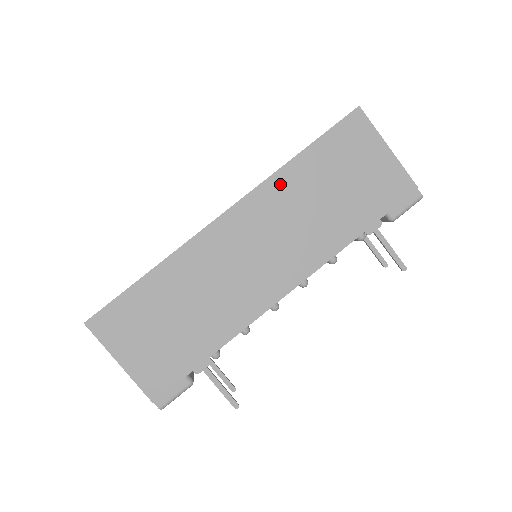
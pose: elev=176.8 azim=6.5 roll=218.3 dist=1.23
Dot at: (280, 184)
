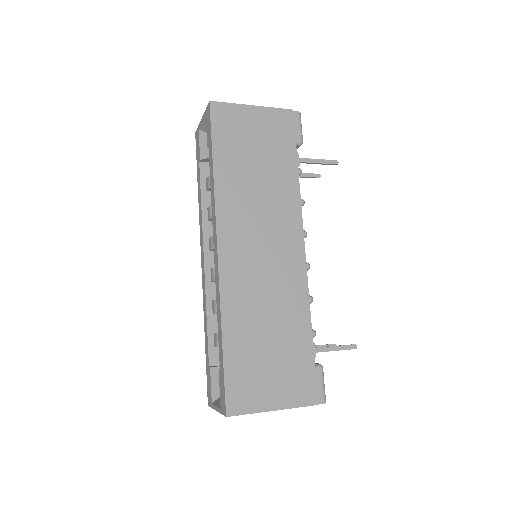
Dot at: (225, 196)
